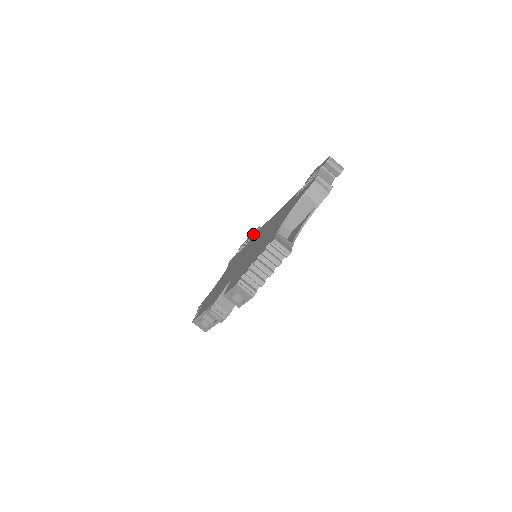
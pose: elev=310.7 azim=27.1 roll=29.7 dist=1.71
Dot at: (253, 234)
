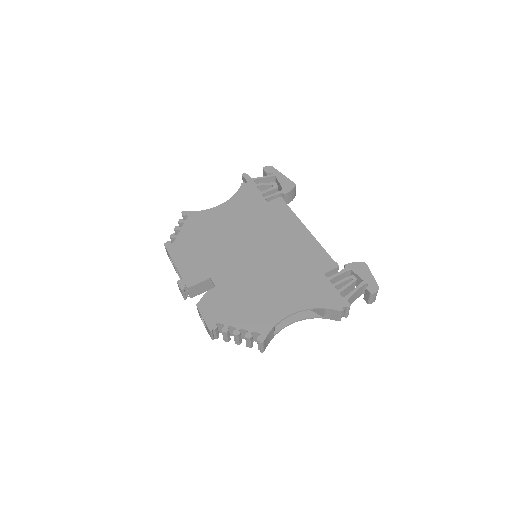
Dot at: (283, 191)
